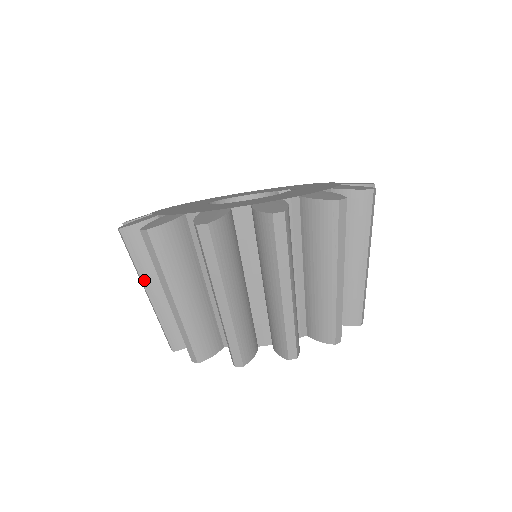
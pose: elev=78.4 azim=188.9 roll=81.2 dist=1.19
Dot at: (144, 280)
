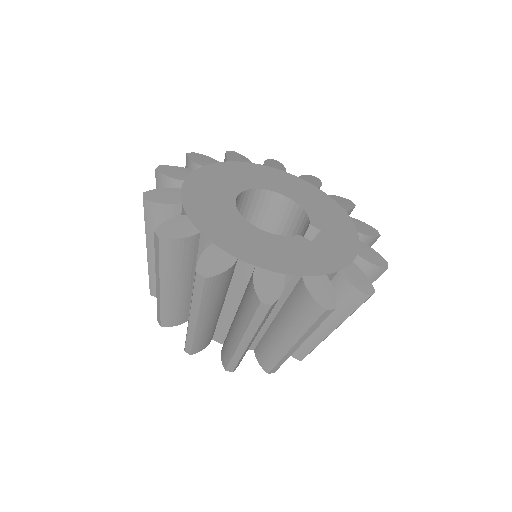
Dot at: occluded
